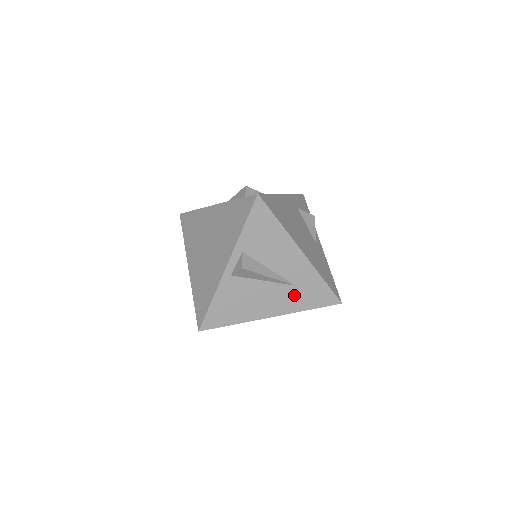
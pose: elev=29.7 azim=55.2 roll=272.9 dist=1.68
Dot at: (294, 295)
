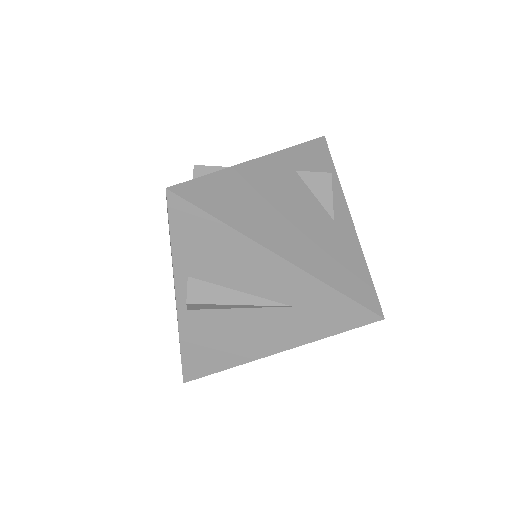
Dot at: (296, 320)
